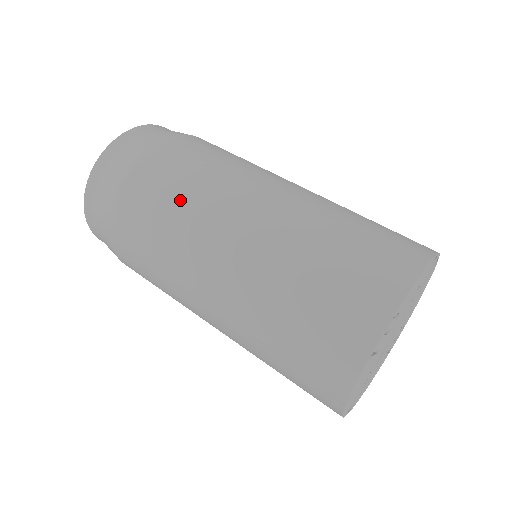
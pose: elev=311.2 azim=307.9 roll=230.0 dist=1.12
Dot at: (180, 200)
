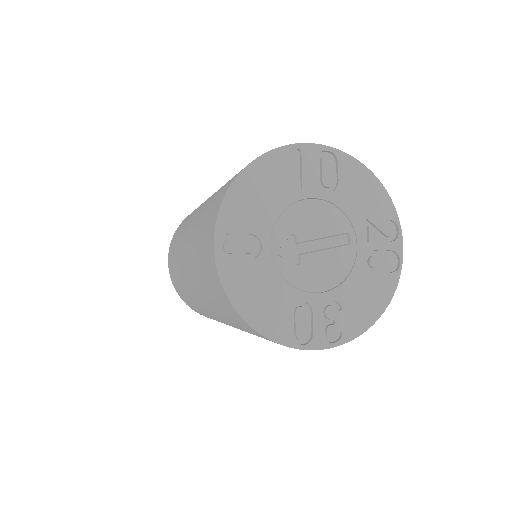
Dot at: occluded
